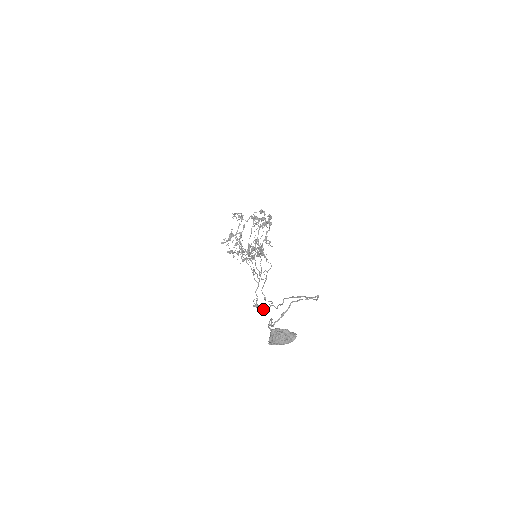
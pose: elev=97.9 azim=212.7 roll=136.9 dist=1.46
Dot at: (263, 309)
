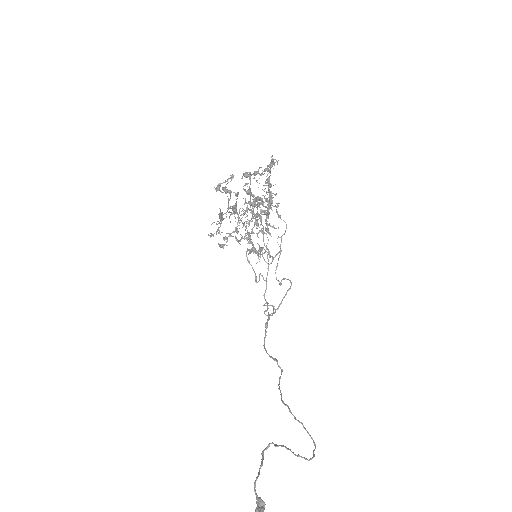
Dot at: occluded
